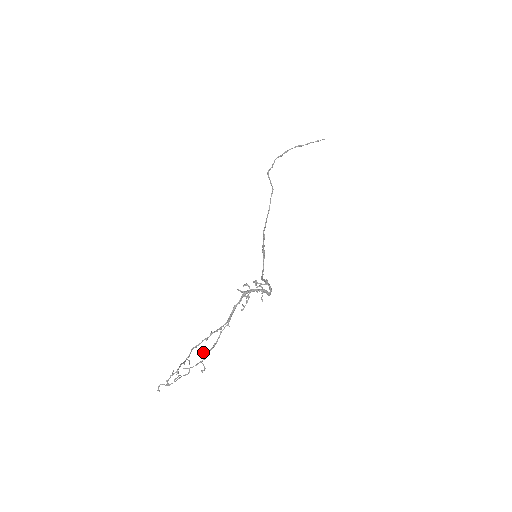
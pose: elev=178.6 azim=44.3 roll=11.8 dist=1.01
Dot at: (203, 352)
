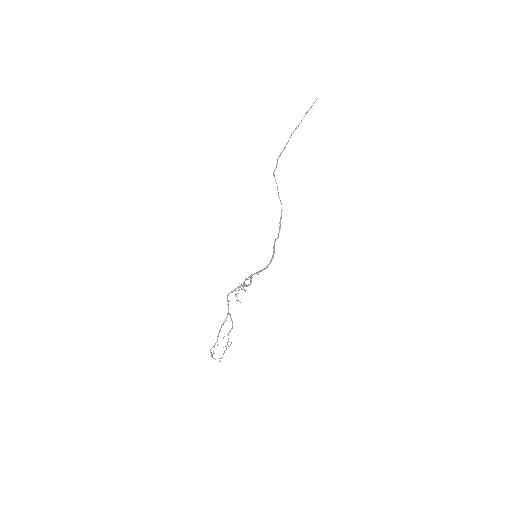
Dot at: (224, 336)
